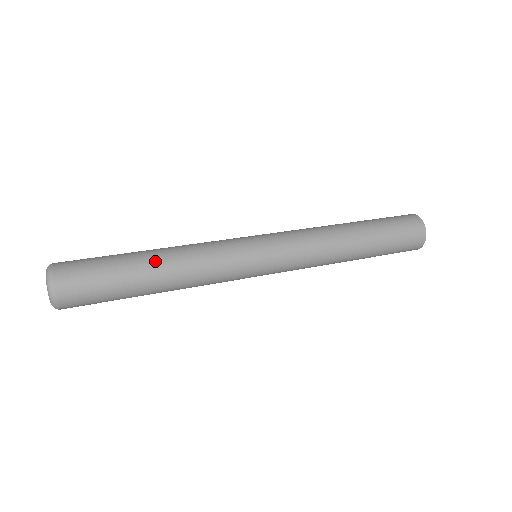
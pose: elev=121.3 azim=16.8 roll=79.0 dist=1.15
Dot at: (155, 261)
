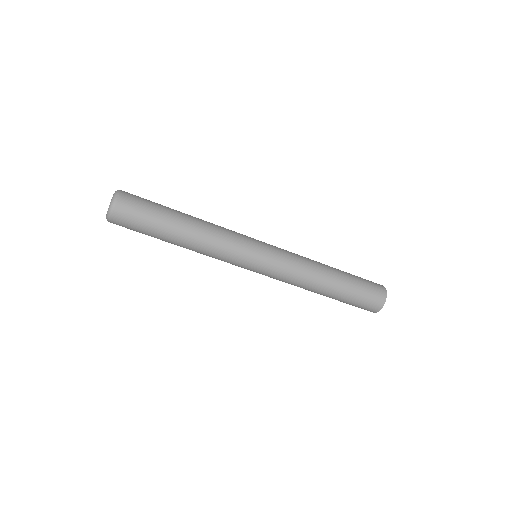
Dot at: (189, 215)
